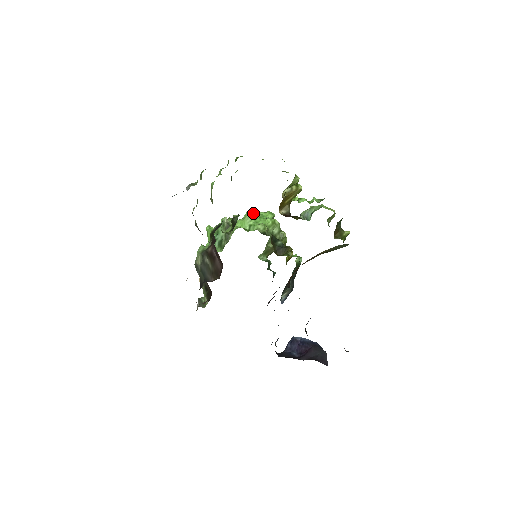
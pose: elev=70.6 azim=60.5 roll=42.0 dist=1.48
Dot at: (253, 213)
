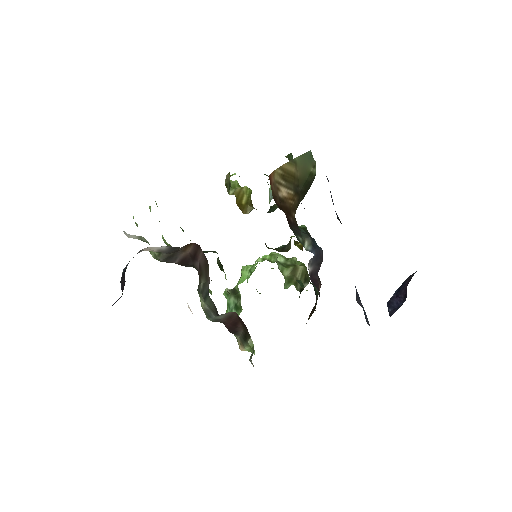
Dot at: occluded
